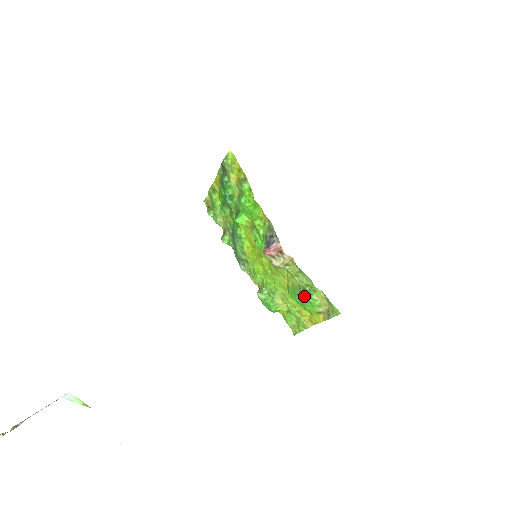
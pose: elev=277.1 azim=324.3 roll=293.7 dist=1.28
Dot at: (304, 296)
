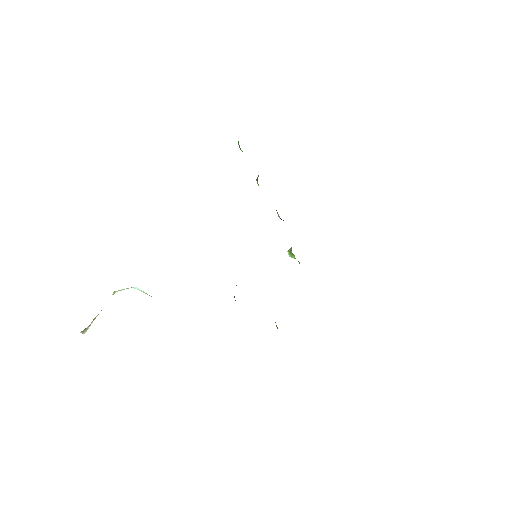
Dot at: occluded
